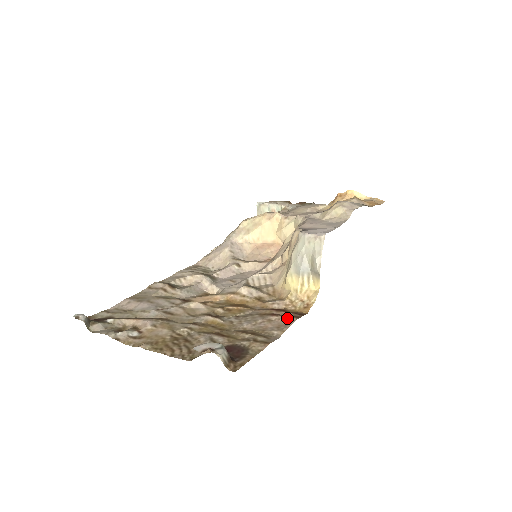
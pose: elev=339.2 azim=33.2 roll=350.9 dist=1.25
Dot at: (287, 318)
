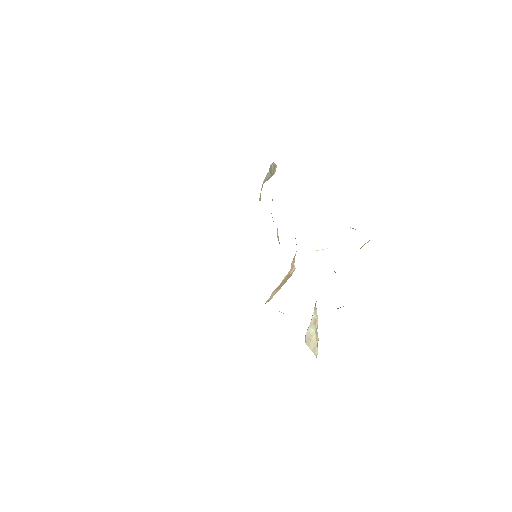
Dot at: occluded
